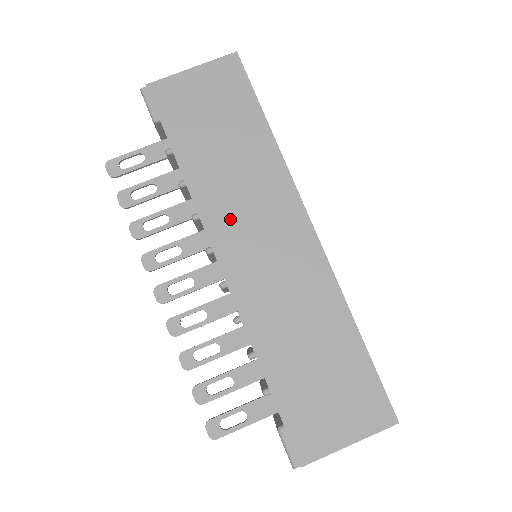
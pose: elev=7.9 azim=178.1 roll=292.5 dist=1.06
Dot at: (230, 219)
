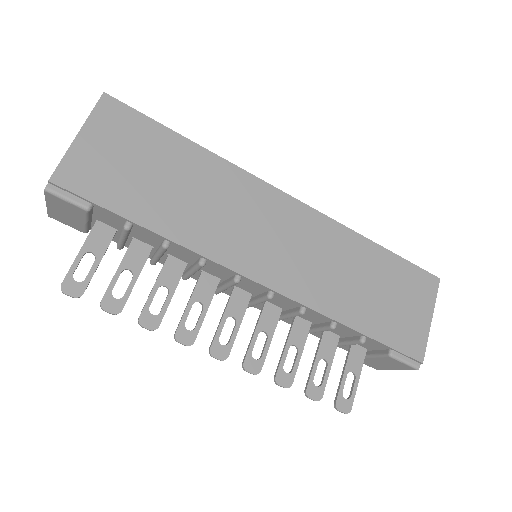
Dot at: (232, 240)
